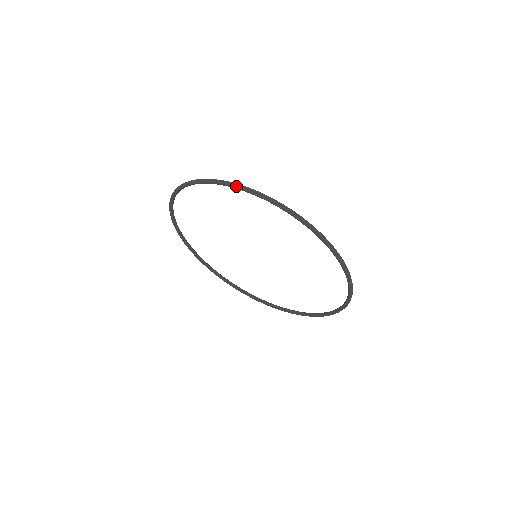
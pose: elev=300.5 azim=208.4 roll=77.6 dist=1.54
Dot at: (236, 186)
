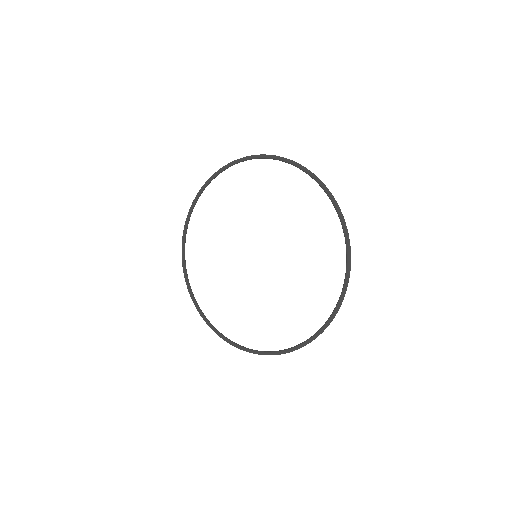
Dot at: (292, 161)
